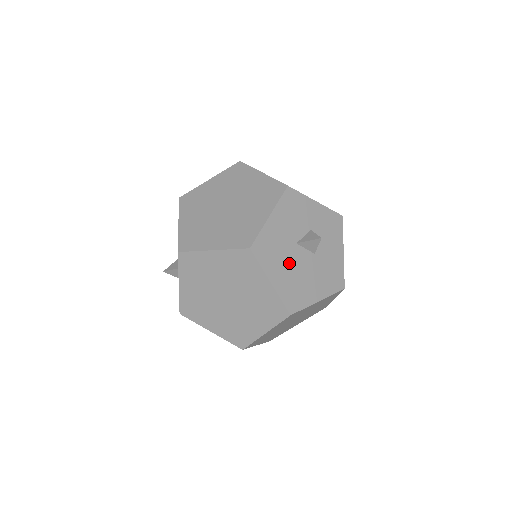
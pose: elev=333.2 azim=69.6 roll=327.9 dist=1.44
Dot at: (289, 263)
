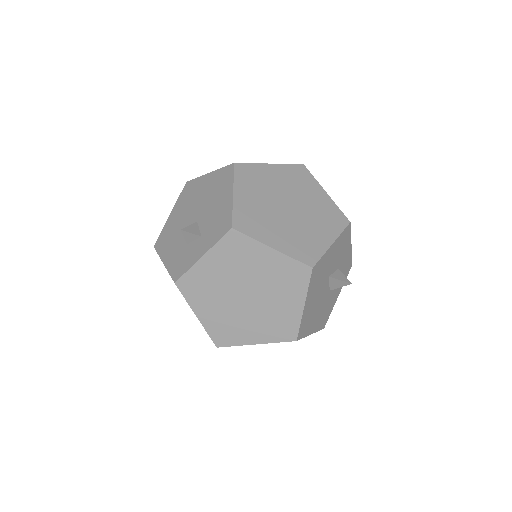
Dot at: (318, 292)
